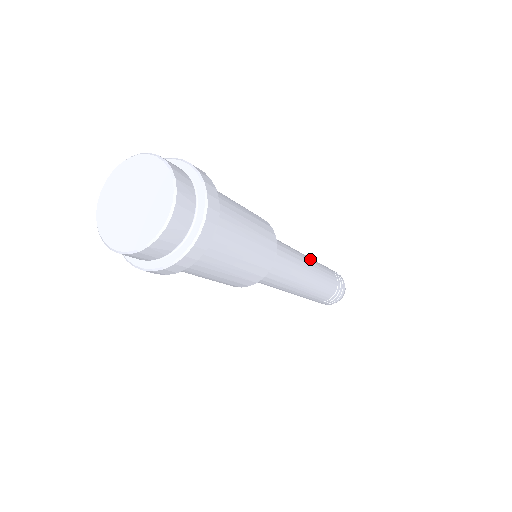
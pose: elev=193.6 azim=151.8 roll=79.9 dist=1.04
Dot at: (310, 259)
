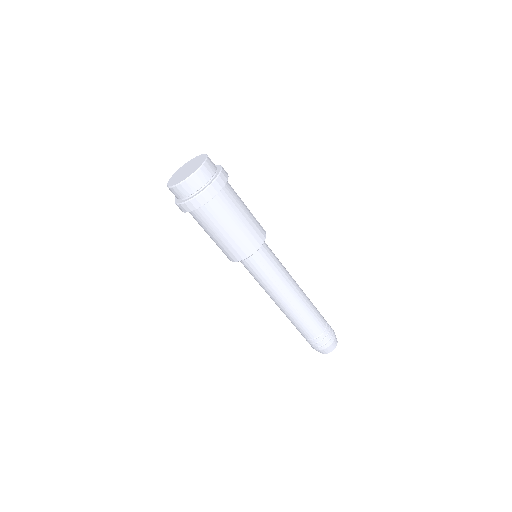
Dot at: (302, 292)
